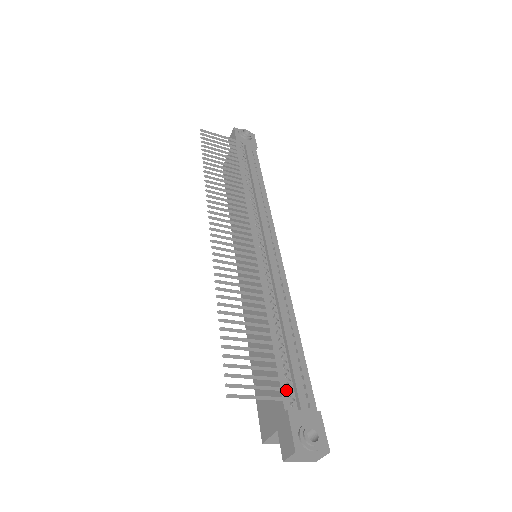
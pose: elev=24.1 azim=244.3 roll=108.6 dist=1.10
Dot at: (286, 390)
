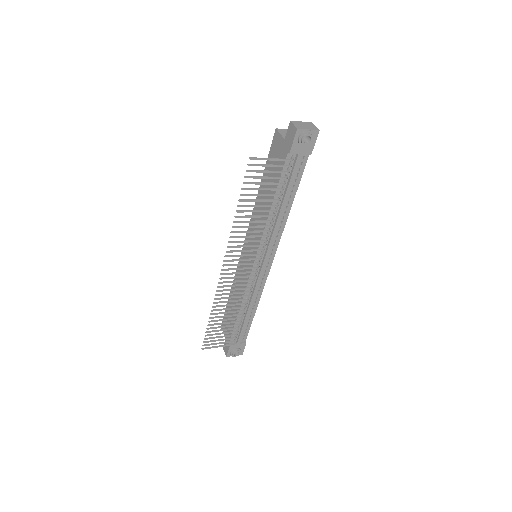
Dot at: occluded
